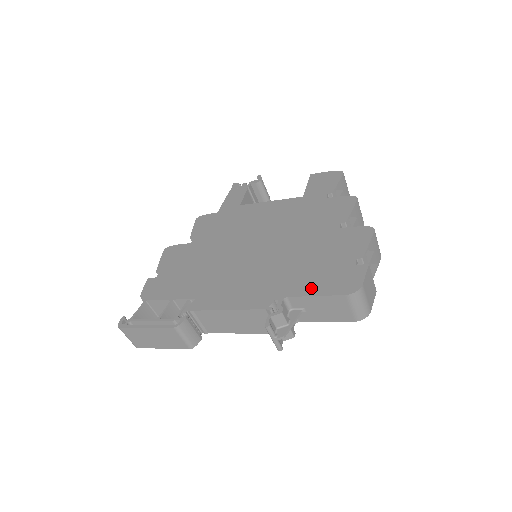
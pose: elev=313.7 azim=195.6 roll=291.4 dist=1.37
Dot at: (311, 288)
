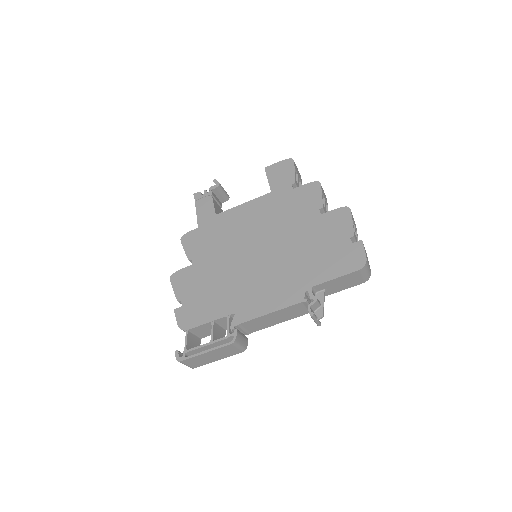
Dot at: (328, 273)
